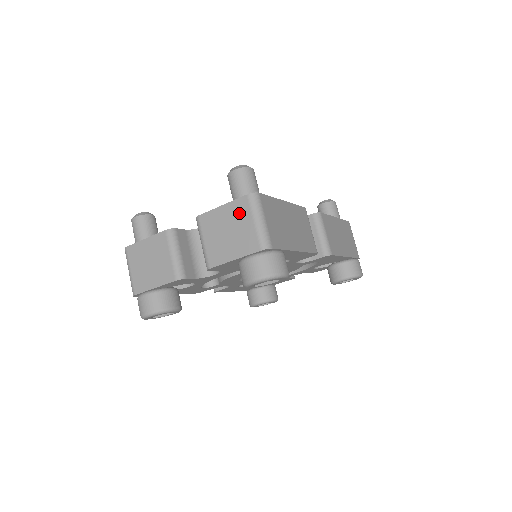
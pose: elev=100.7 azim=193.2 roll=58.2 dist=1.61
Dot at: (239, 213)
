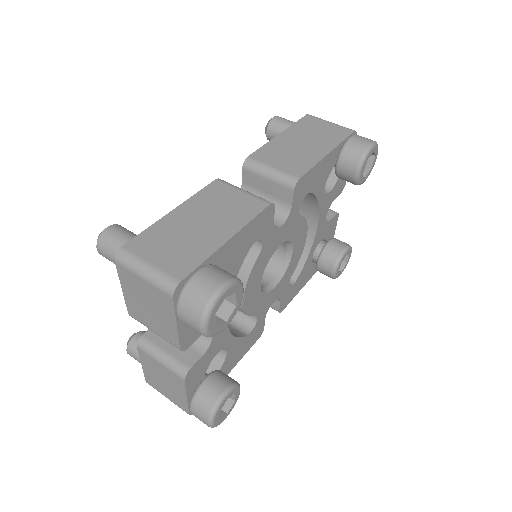
Dot at: (131, 283)
